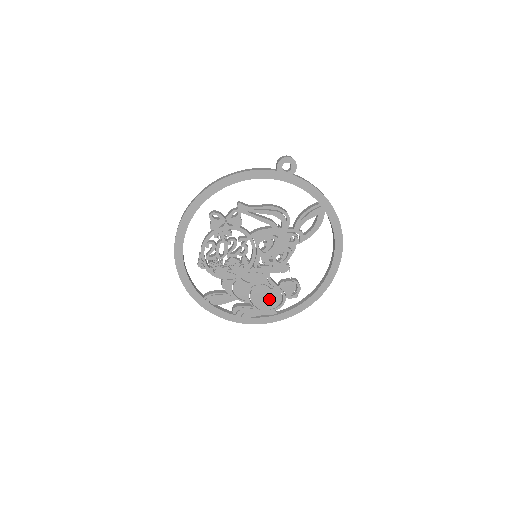
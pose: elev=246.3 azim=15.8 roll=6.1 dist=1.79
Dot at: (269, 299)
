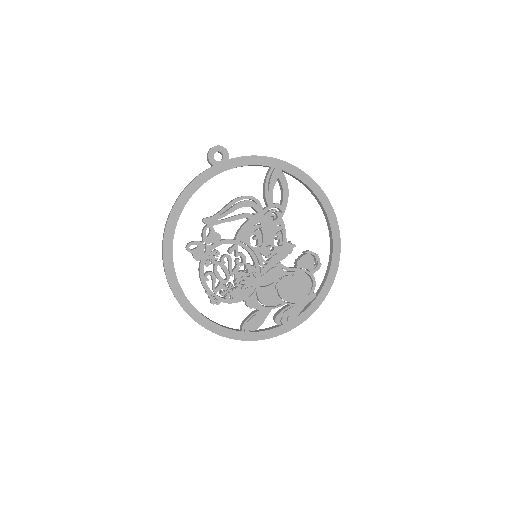
Dot at: (299, 286)
